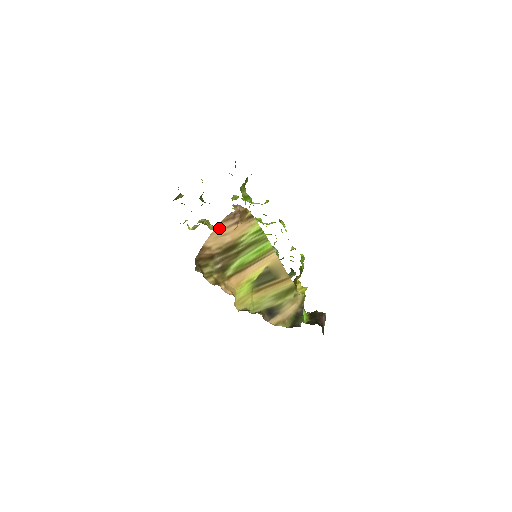
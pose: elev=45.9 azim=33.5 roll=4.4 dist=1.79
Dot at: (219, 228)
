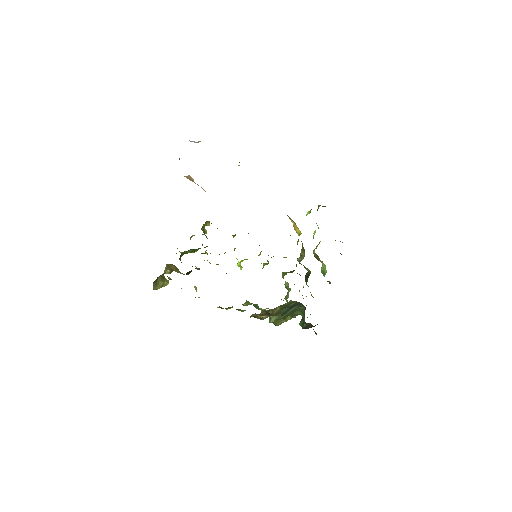
Dot at: occluded
